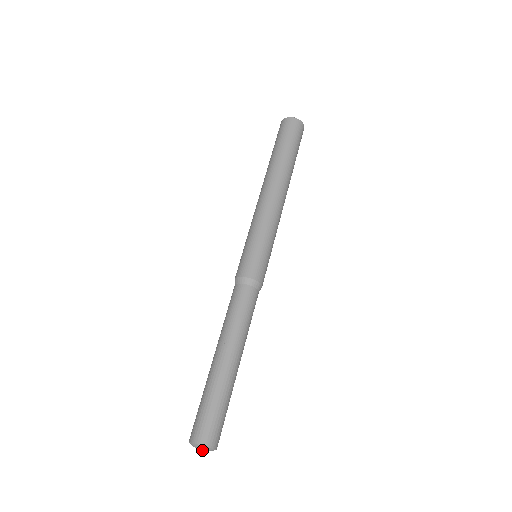
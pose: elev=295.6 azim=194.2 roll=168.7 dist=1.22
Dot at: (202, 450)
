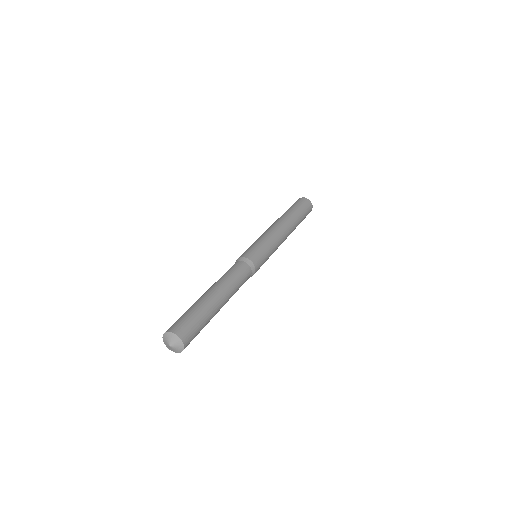
Dot at: (171, 340)
